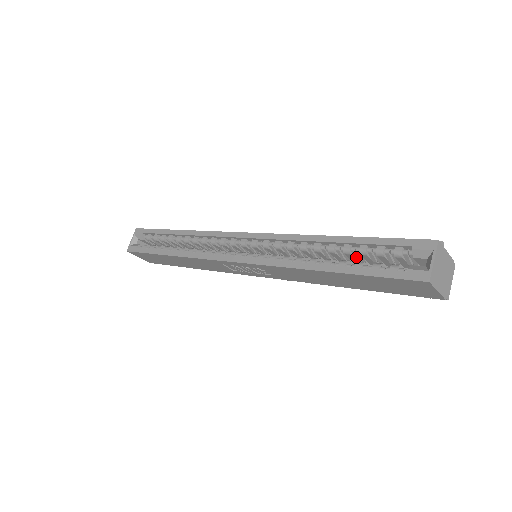
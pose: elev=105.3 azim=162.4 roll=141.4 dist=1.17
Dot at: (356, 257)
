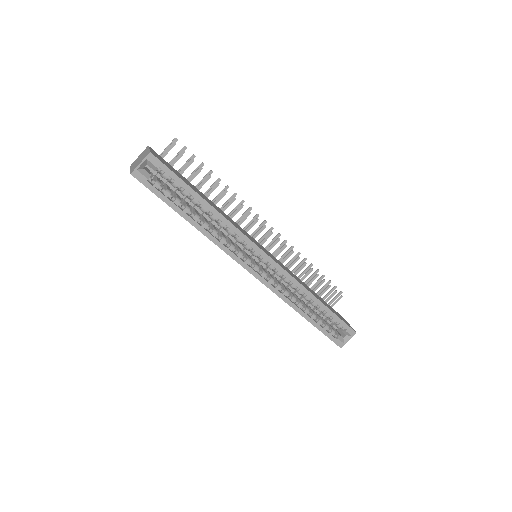
Dot at: occluded
